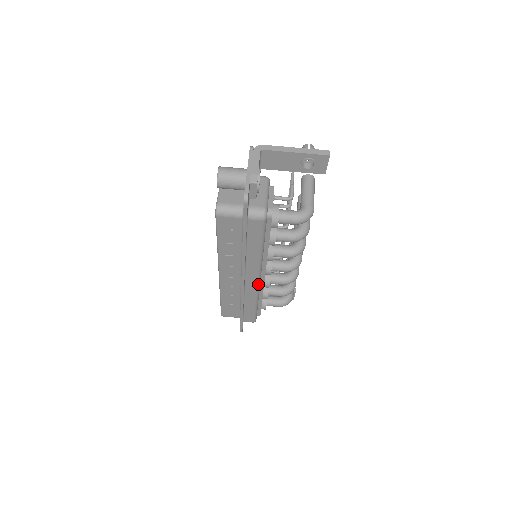
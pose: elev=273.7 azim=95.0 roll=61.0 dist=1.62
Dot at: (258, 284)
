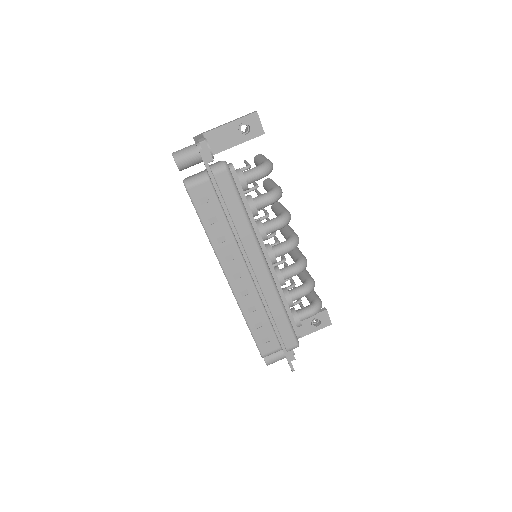
Dot at: (268, 271)
